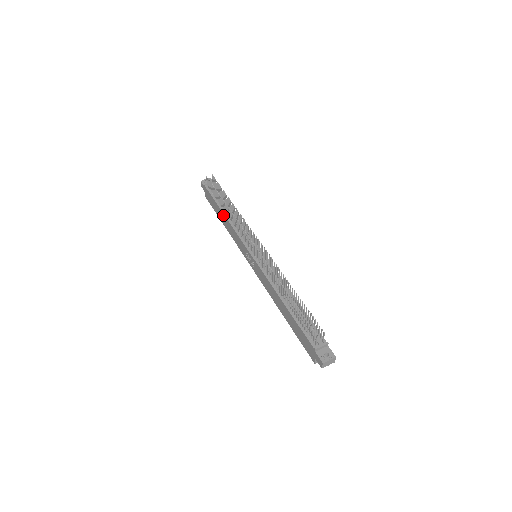
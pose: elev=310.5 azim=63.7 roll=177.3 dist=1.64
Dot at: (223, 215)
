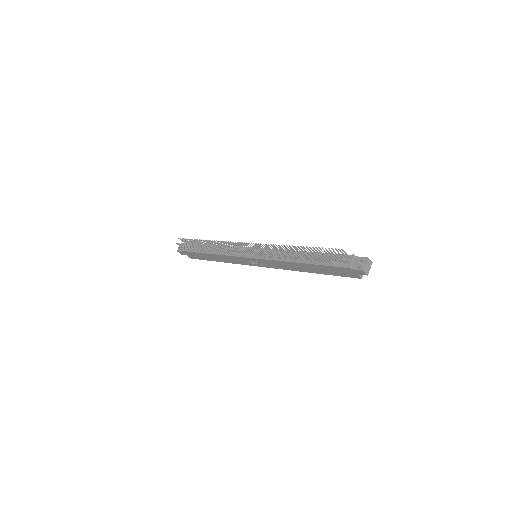
Dot at: (211, 255)
